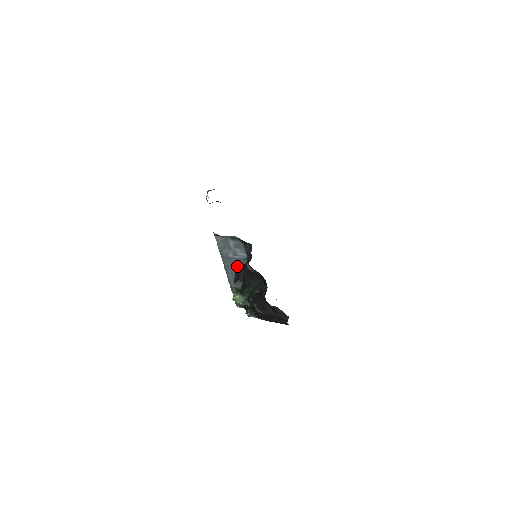
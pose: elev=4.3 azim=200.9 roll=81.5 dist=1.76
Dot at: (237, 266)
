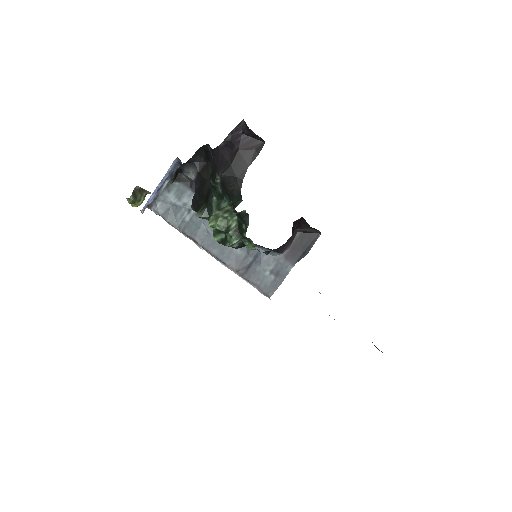
Dot at: (206, 225)
